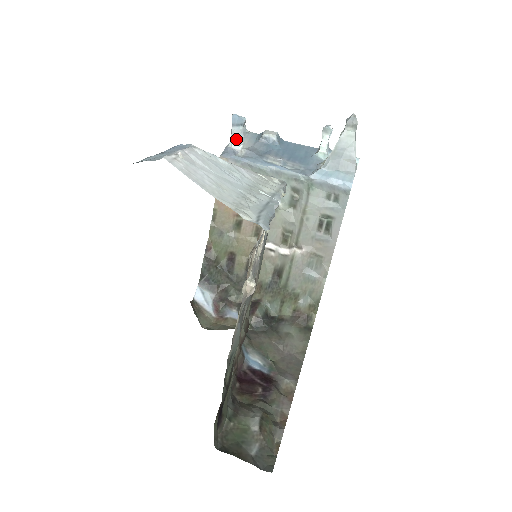
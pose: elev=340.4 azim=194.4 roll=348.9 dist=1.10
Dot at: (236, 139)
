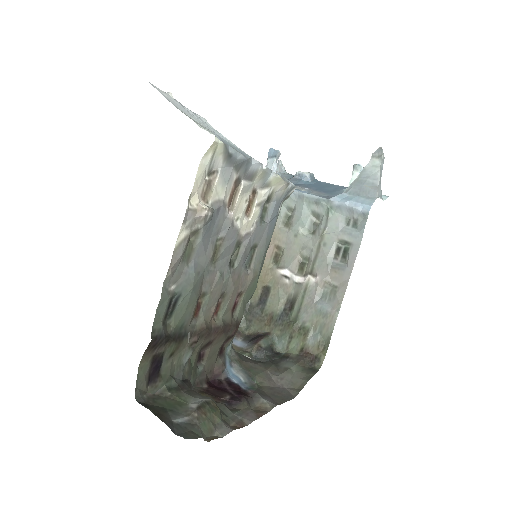
Dot at: occluded
